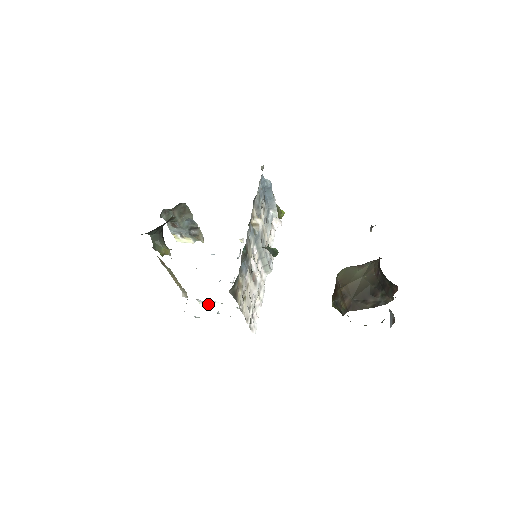
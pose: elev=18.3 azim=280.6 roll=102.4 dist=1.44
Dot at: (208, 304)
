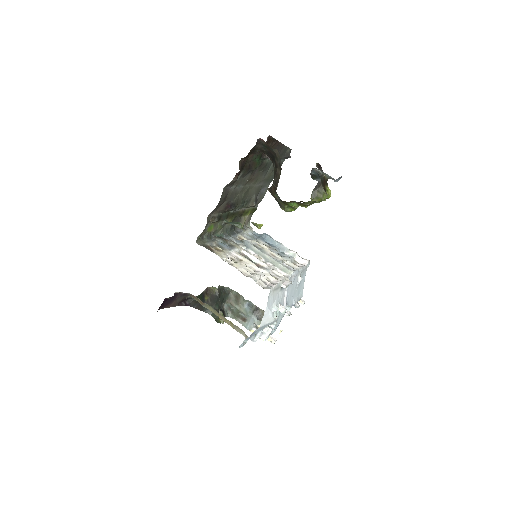
Dot at: (267, 333)
